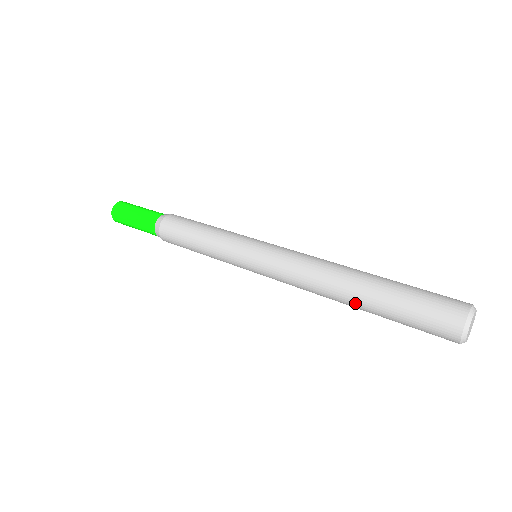
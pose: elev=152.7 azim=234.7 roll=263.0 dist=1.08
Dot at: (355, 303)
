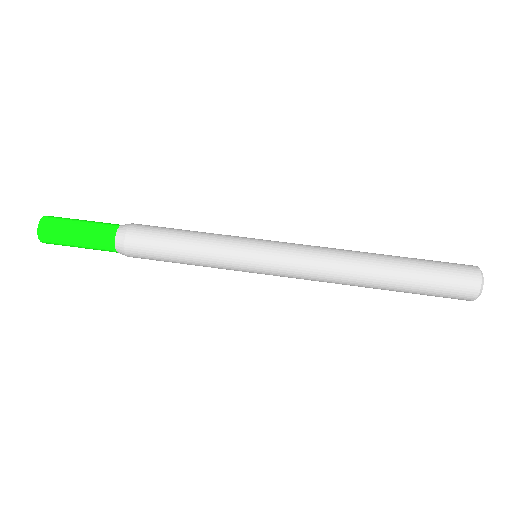
Dot at: occluded
